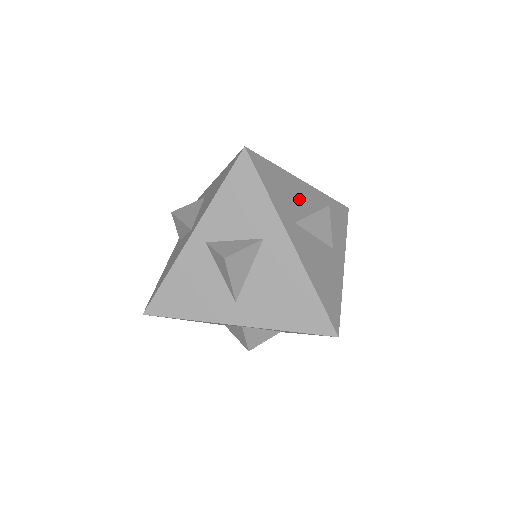
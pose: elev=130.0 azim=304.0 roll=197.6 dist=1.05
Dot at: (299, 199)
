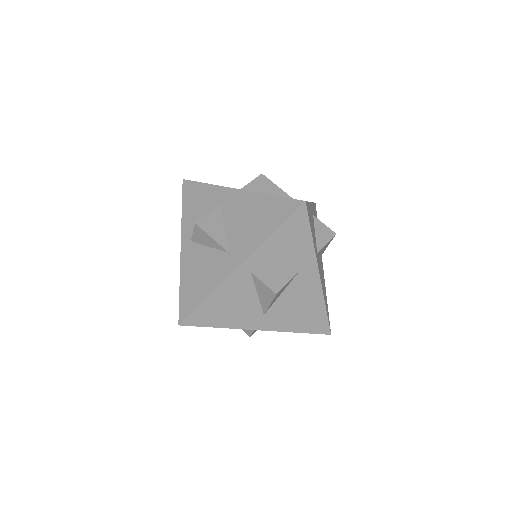
Dot at: (314, 225)
